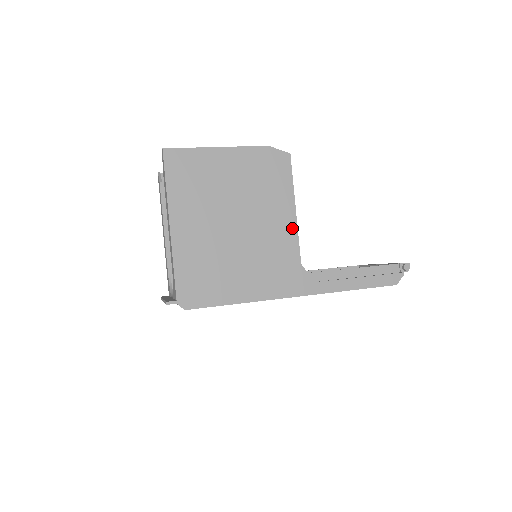
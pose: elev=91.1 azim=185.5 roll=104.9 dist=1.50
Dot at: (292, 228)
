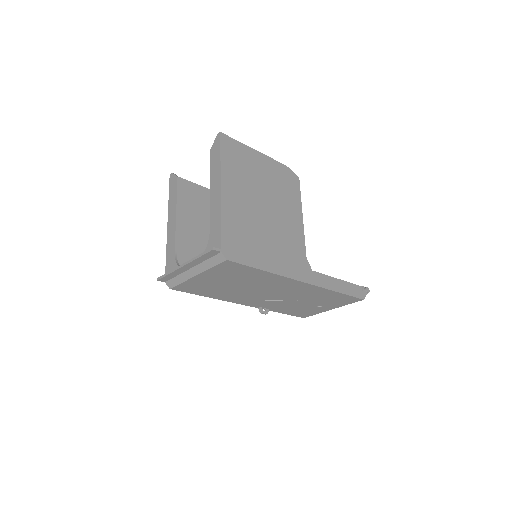
Dot at: (301, 229)
